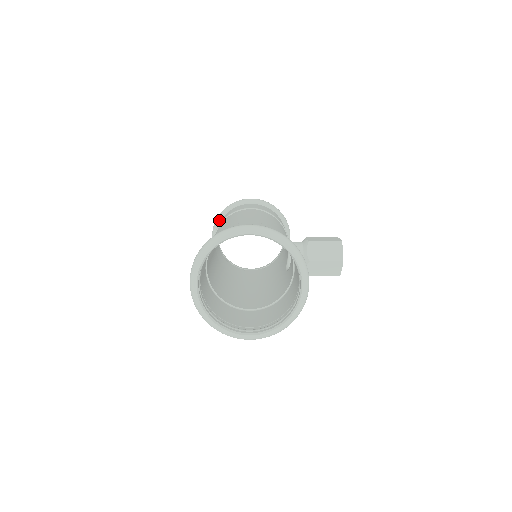
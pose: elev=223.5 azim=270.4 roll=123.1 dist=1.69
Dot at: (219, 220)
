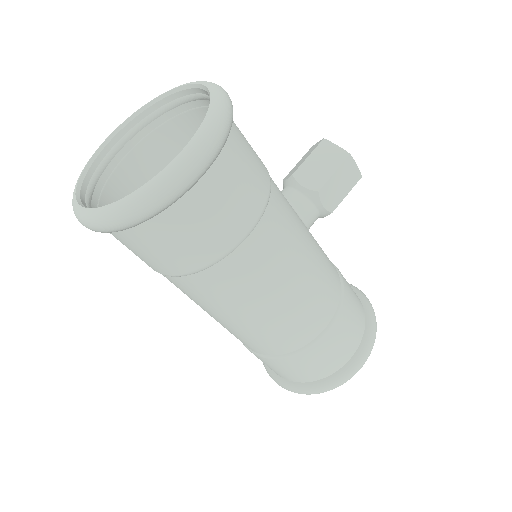
Dot at: occluded
